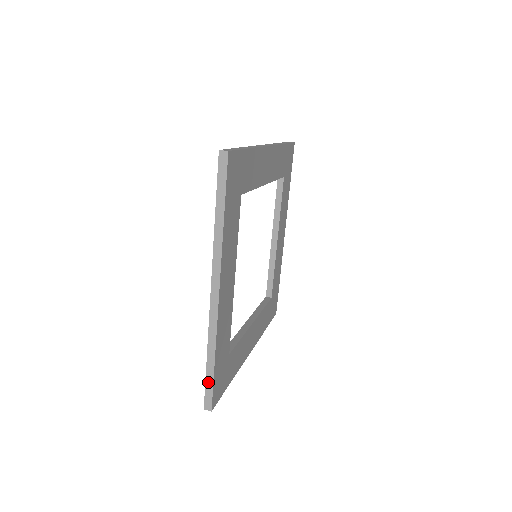
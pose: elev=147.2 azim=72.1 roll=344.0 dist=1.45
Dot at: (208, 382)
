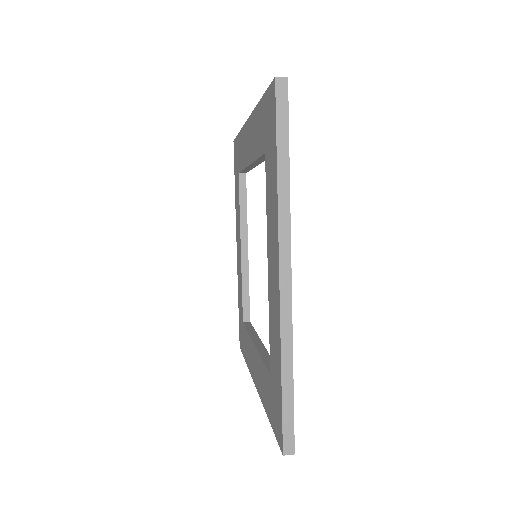
Dot at: (286, 410)
